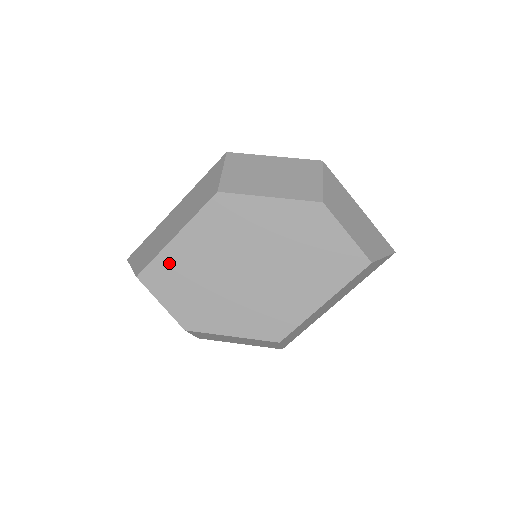
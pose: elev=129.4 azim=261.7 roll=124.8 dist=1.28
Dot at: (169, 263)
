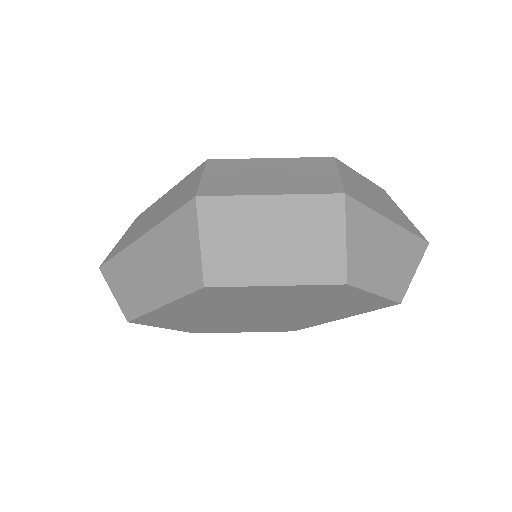
Dot at: (161, 316)
